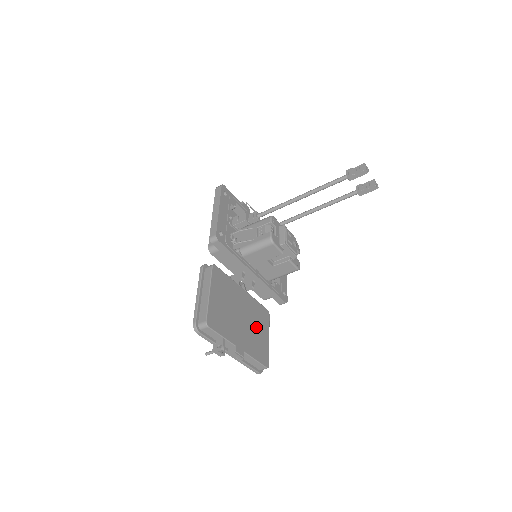
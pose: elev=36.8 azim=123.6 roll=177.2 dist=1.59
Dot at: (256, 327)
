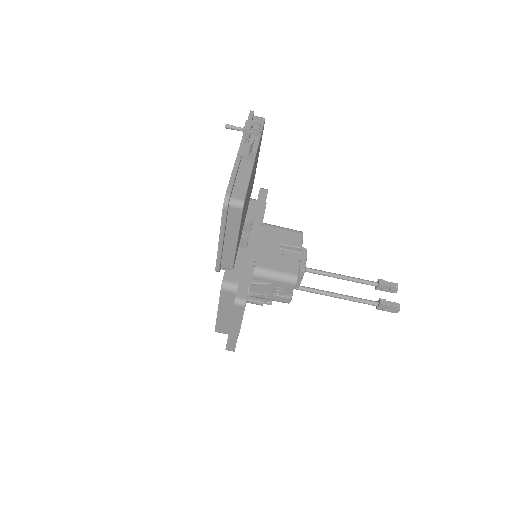
Dot at: (243, 218)
